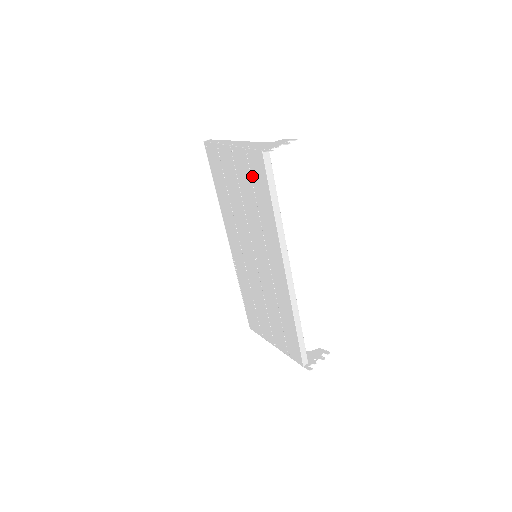
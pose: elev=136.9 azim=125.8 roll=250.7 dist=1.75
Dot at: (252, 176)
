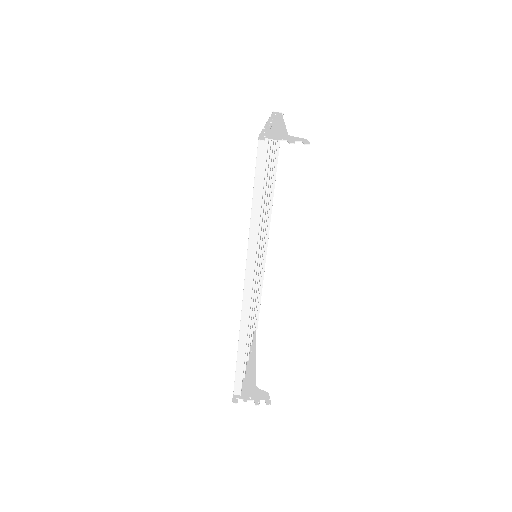
Dot at: occluded
